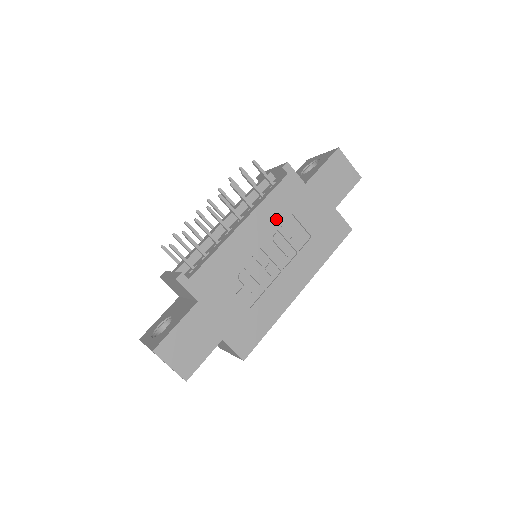
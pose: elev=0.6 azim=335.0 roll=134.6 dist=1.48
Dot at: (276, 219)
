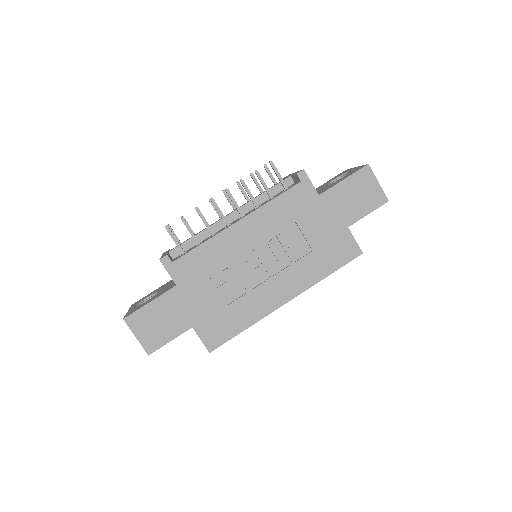
Dot at: (277, 224)
